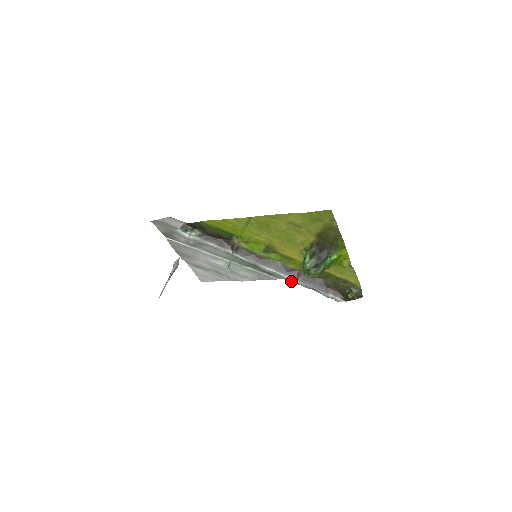
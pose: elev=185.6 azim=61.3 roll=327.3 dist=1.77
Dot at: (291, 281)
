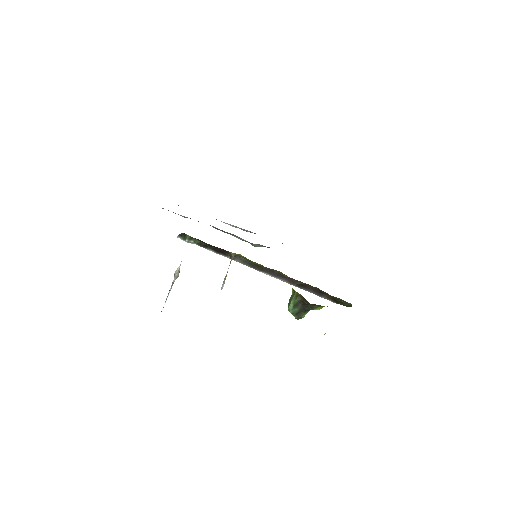
Dot at: (288, 283)
